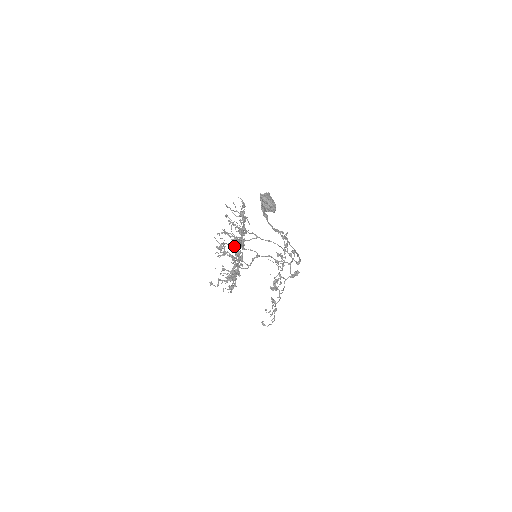
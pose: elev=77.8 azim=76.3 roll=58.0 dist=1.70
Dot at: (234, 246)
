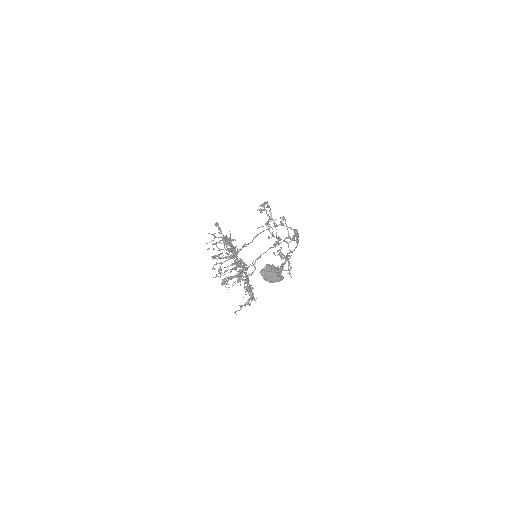
Dot at: occluded
